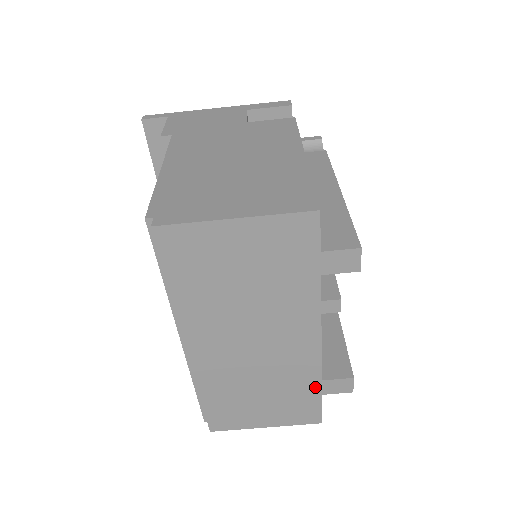
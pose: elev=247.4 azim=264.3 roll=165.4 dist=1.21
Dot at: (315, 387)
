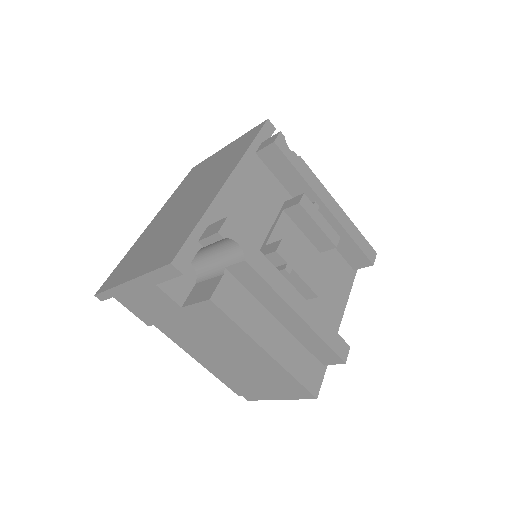
Dot at: occluded
